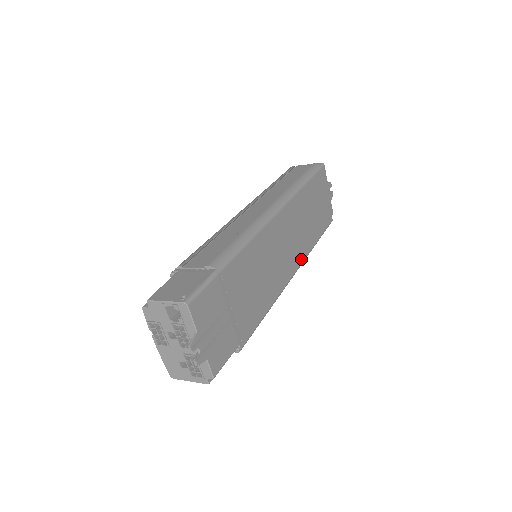
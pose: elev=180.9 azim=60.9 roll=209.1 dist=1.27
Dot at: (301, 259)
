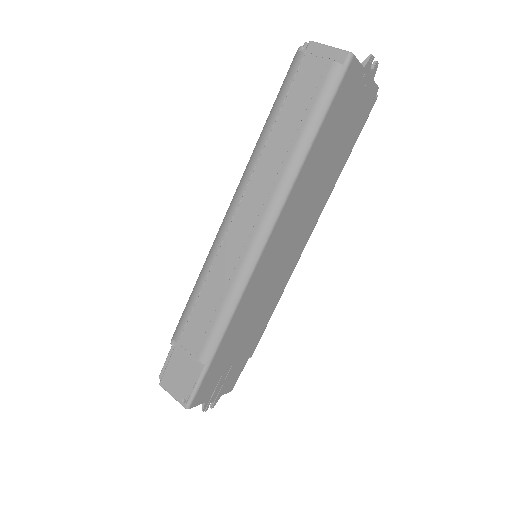
Dot at: (316, 218)
